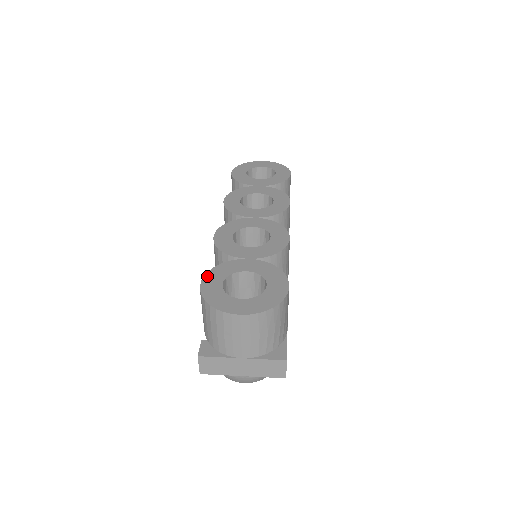
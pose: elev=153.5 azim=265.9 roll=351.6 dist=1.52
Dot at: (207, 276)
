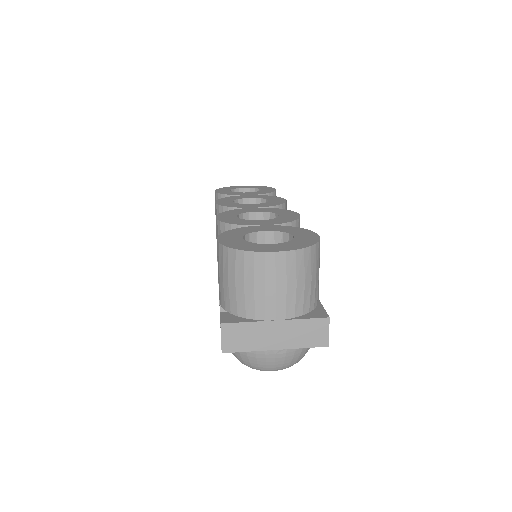
Dot at: (222, 235)
